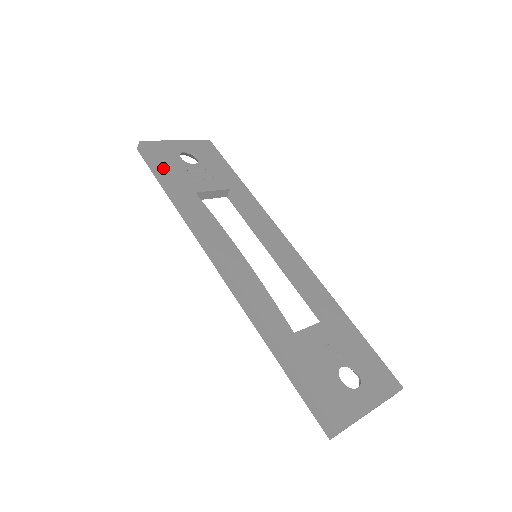
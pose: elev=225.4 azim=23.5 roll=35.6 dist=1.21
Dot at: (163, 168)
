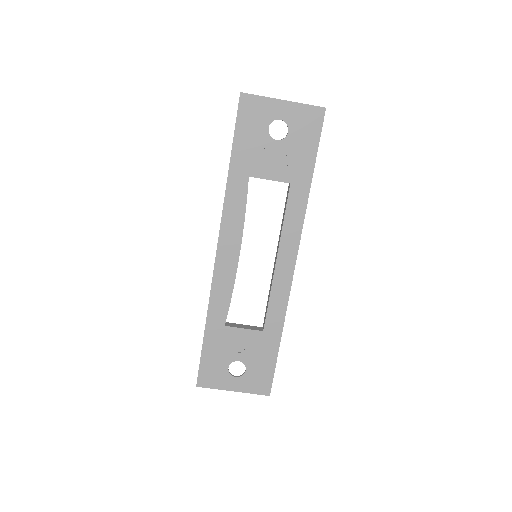
Dot at: (239, 137)
